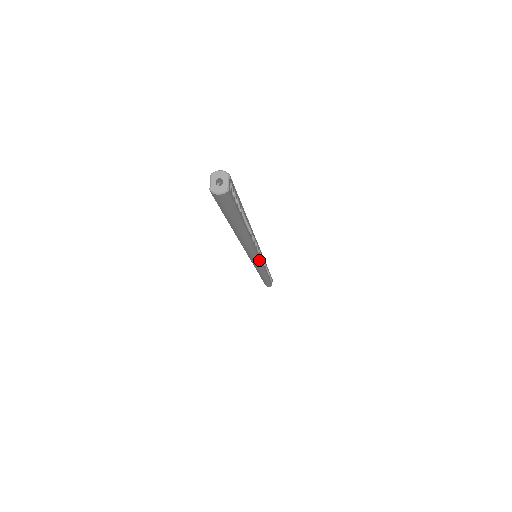
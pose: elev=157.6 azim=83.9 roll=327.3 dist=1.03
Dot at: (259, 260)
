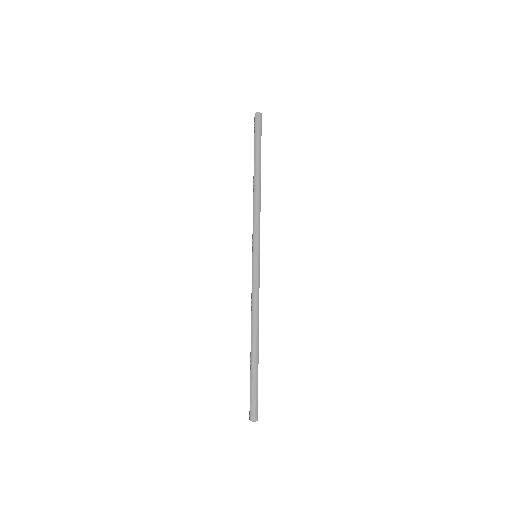
Dot at: (259, 252)
